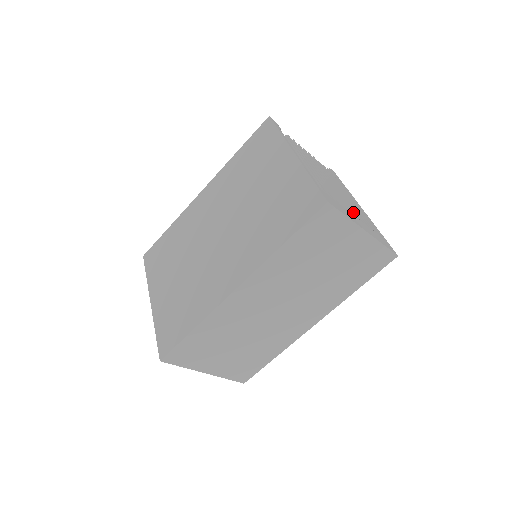
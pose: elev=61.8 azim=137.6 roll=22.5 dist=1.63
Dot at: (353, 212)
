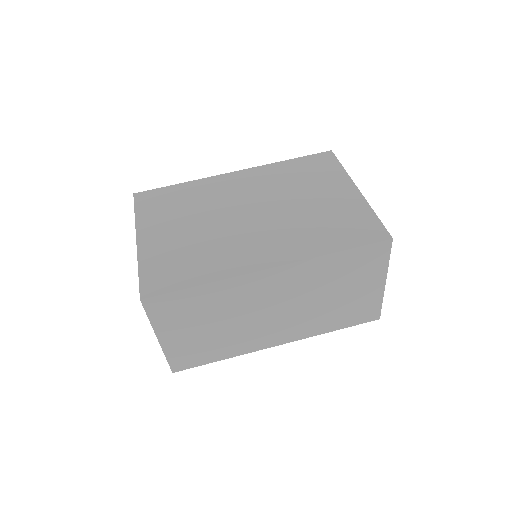
Dot at: occluded
